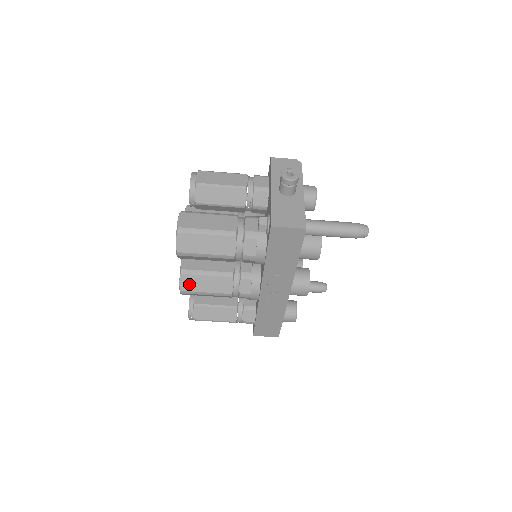
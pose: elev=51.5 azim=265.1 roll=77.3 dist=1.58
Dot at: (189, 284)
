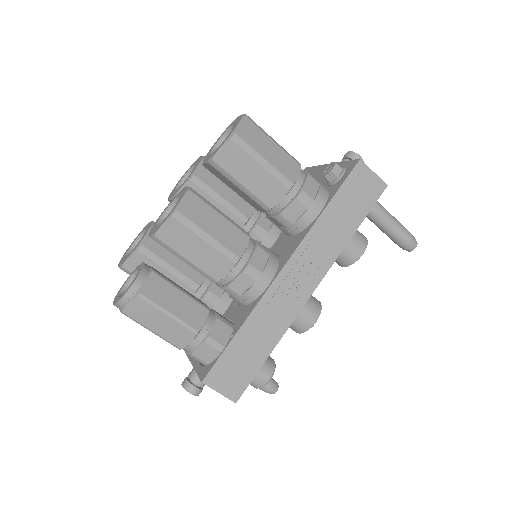
Dot at: (193, 210)
